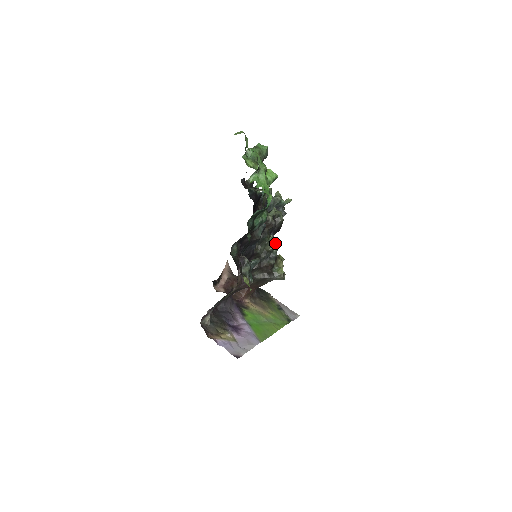
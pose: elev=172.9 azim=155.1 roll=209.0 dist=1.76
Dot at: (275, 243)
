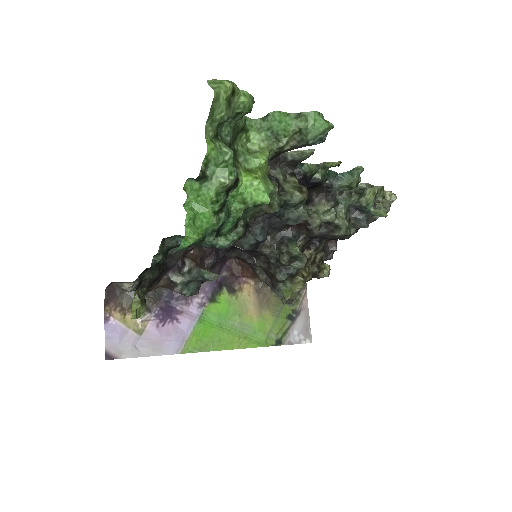
Dot at: (302, 258)
